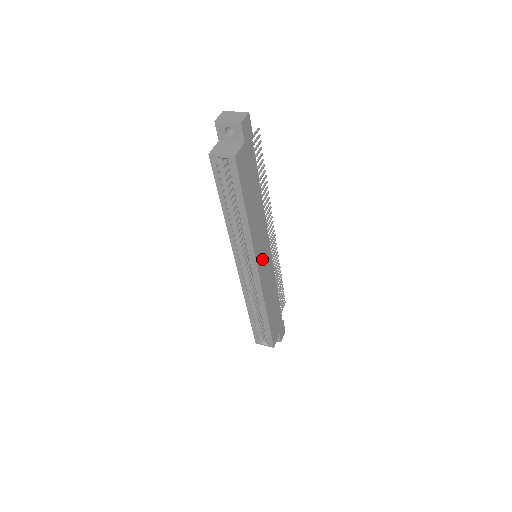
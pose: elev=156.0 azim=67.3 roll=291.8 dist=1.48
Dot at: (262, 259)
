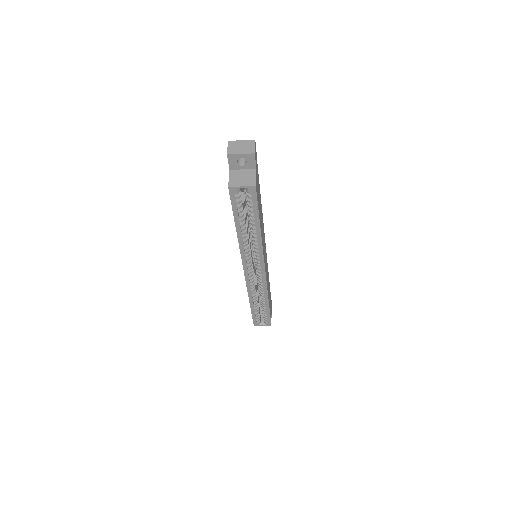
Dot at: (265, 259)
